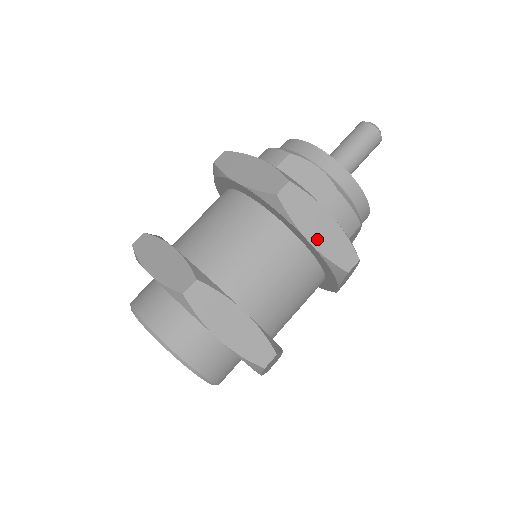
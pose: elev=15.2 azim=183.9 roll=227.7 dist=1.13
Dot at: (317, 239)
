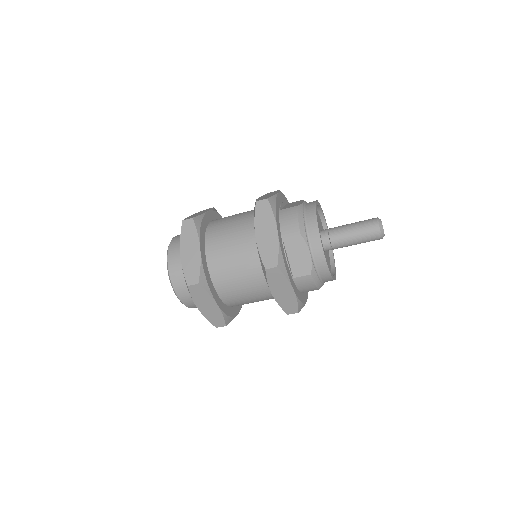
Dot at: (278, 295)
